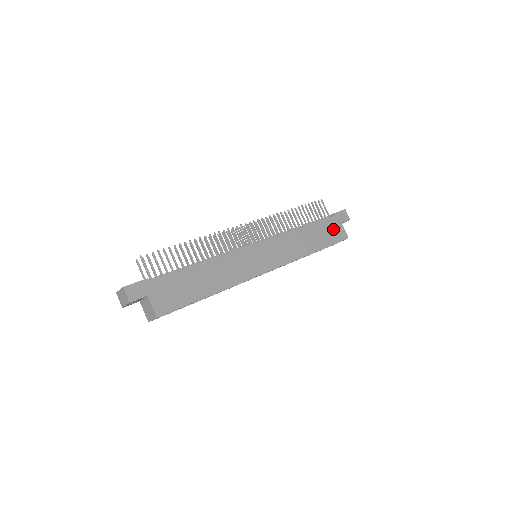
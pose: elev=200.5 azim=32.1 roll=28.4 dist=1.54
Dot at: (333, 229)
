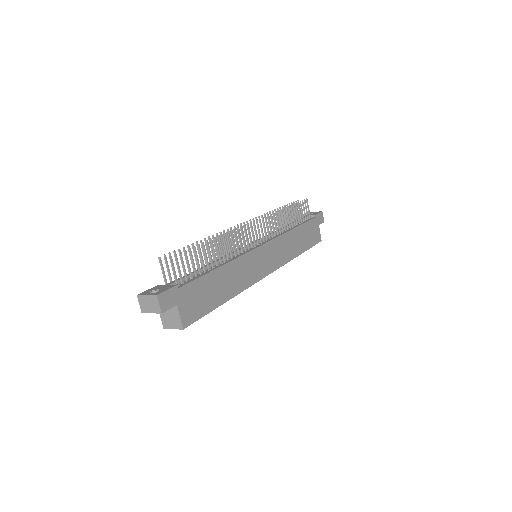
Dot at: (313, 231)
